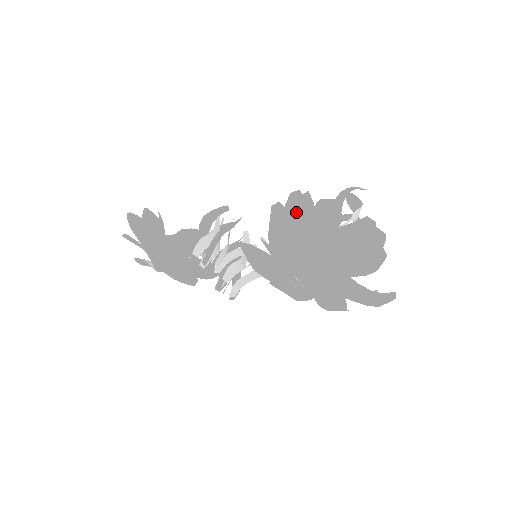
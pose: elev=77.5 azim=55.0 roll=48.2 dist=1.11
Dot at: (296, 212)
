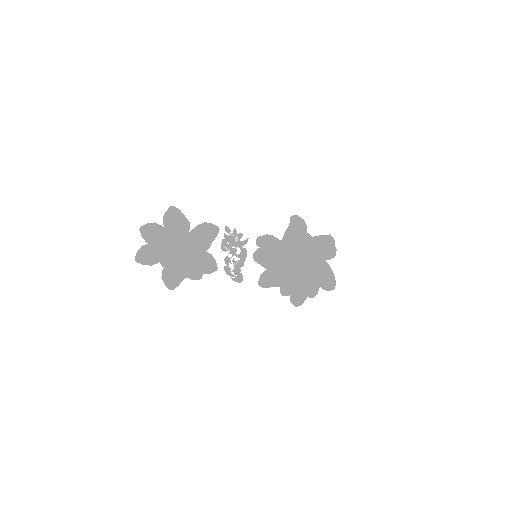
Dot at: occluded
